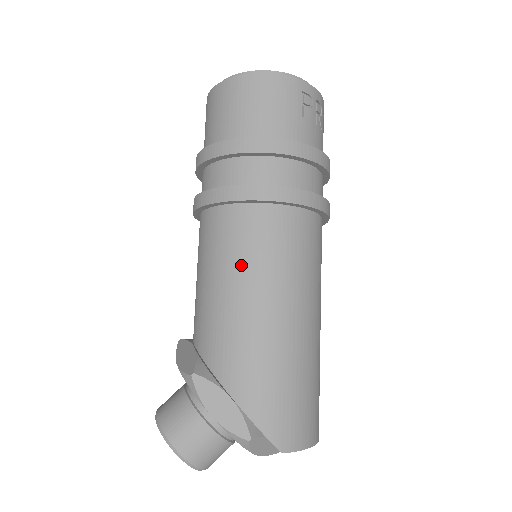
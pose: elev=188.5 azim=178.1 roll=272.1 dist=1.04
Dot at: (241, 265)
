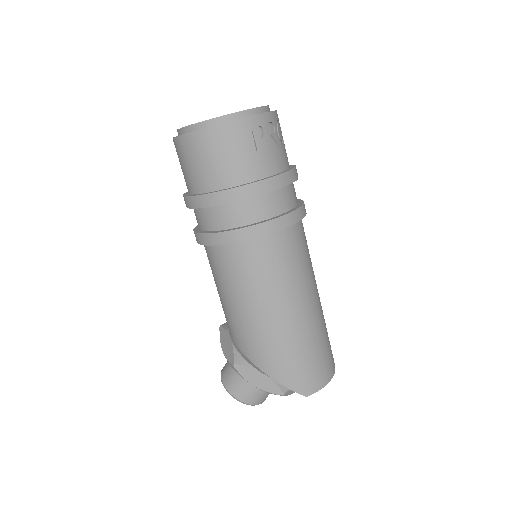
Dot at: (243, 288)
